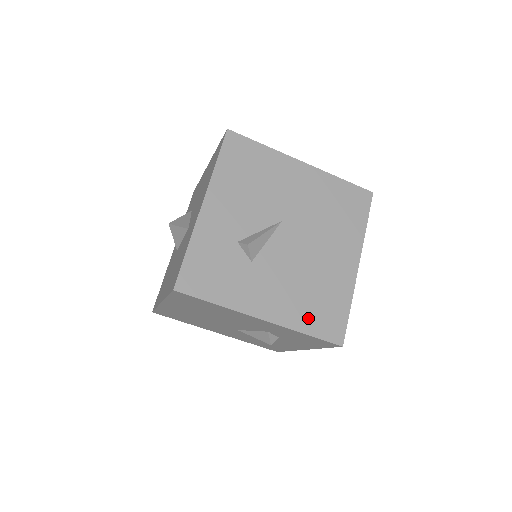
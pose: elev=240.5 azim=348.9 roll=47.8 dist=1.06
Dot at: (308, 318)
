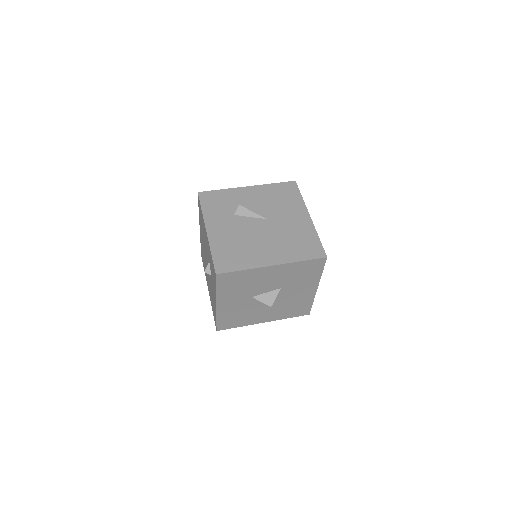
Dot at: (221, 250)
